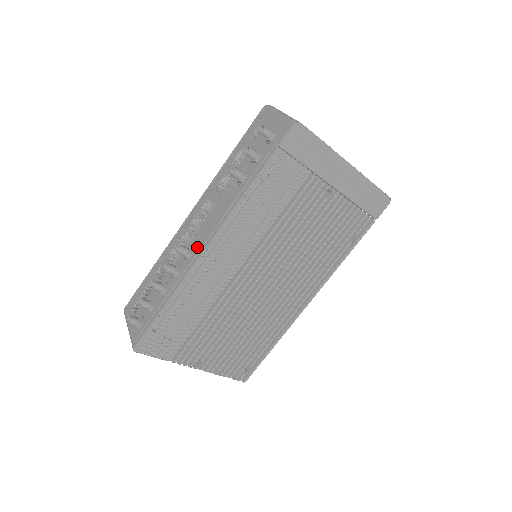
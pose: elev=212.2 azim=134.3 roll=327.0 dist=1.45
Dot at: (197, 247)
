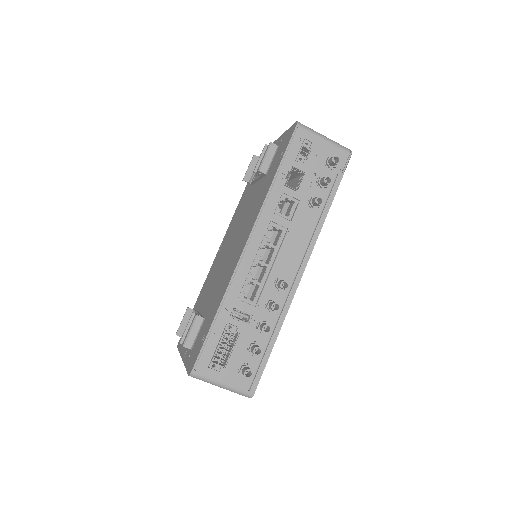
Dot at: (289, 276)
